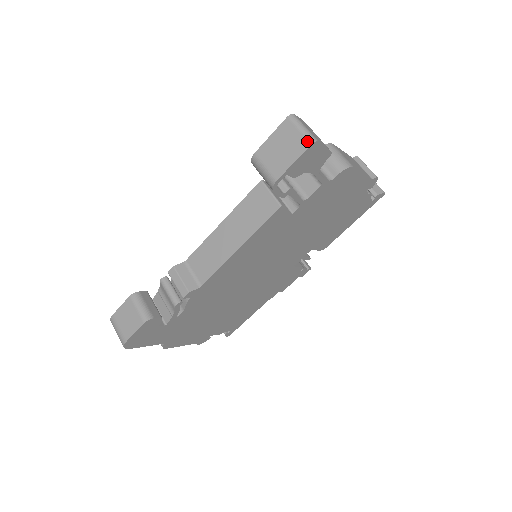
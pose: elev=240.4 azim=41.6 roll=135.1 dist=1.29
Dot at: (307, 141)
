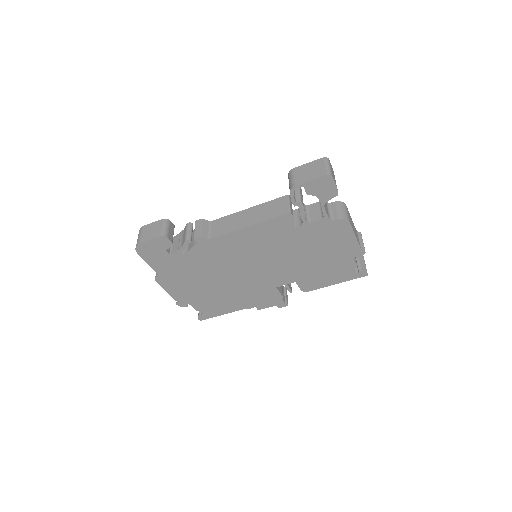
Dot at: (326, 172)
